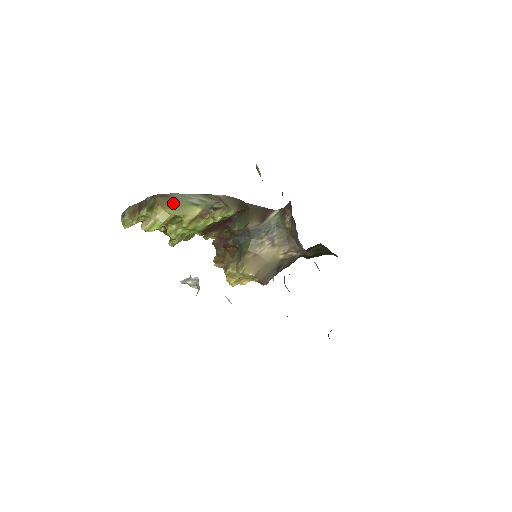
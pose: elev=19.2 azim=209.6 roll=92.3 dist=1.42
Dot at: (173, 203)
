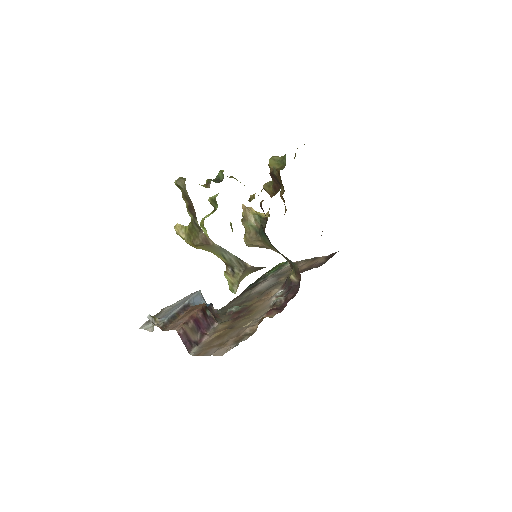
Dot at: (207, 248)
